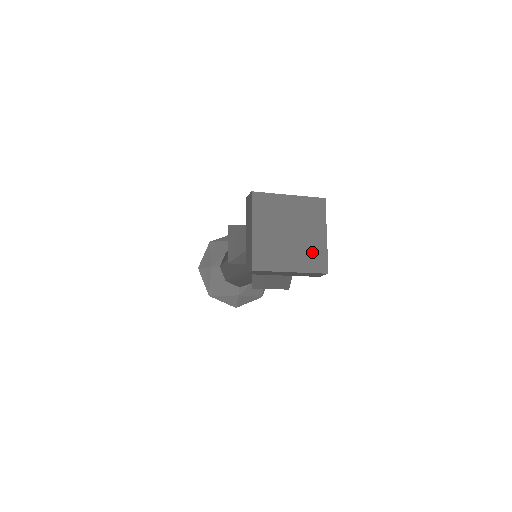
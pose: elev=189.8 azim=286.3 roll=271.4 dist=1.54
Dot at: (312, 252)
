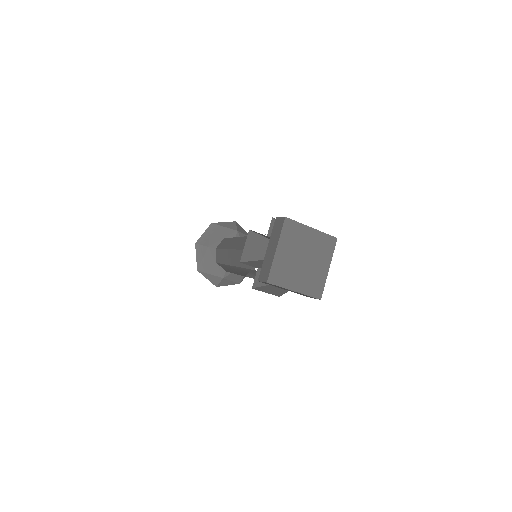
Dot at: (315, 279)
